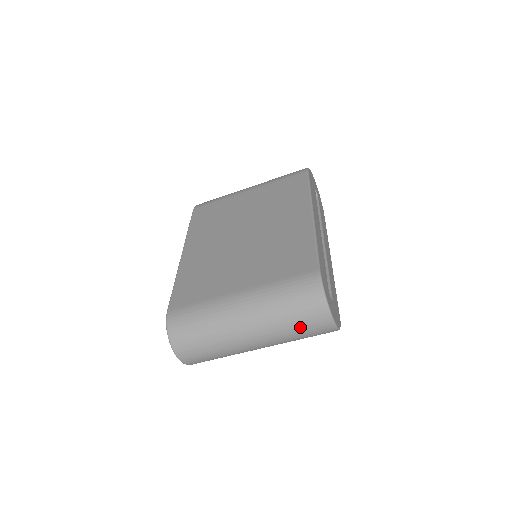
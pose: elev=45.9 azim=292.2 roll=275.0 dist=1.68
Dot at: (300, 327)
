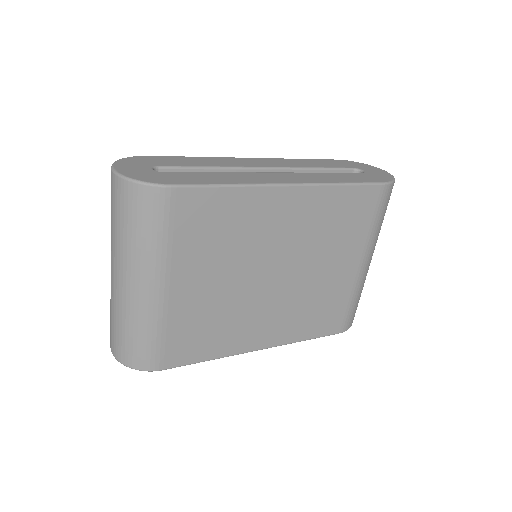
Dot at: (111, 209)
